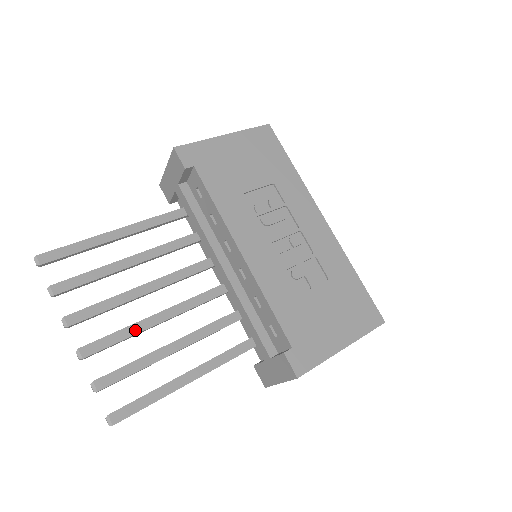
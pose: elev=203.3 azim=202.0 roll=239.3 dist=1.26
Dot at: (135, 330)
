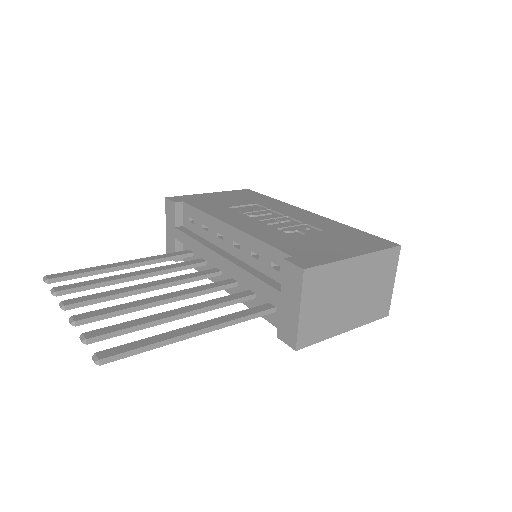
Dot at: (133, 305)
